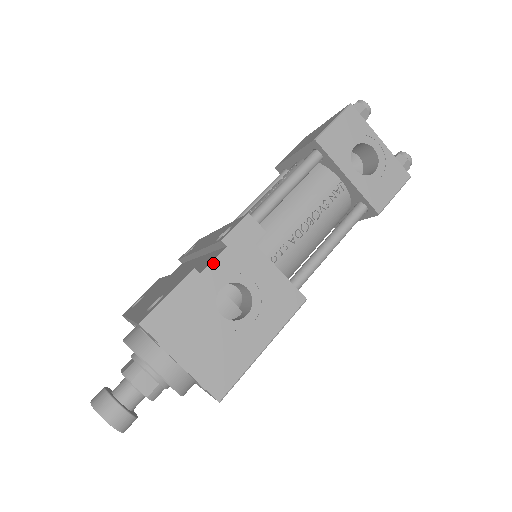
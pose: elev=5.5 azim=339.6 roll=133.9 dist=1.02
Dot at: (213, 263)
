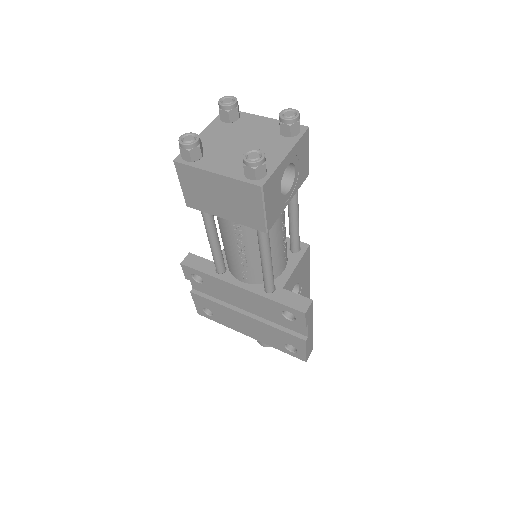
Dot at: (308, 331)
